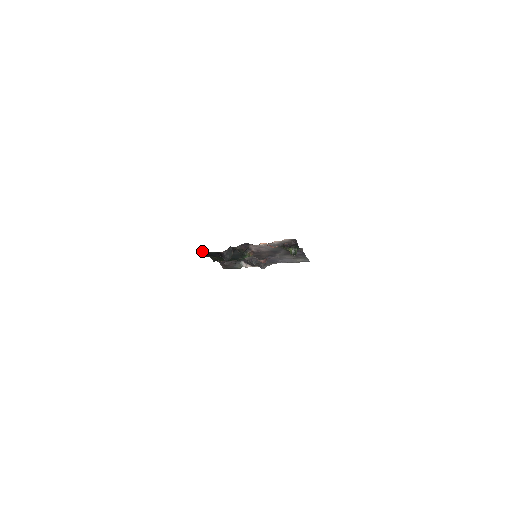
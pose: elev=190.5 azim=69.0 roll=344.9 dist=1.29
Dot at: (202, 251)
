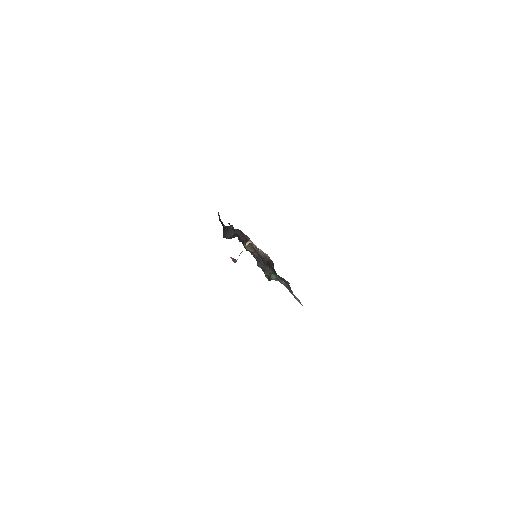
Dot at: occluded
